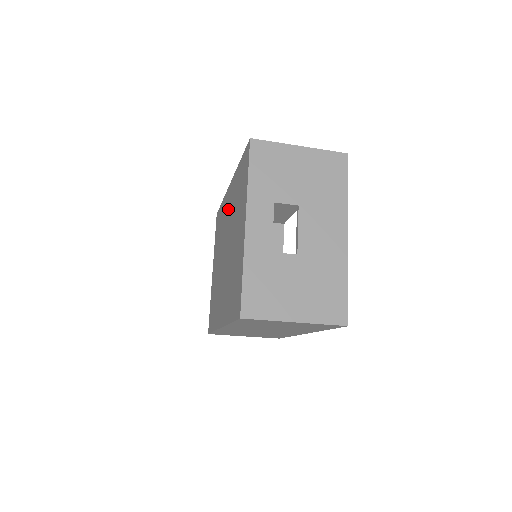
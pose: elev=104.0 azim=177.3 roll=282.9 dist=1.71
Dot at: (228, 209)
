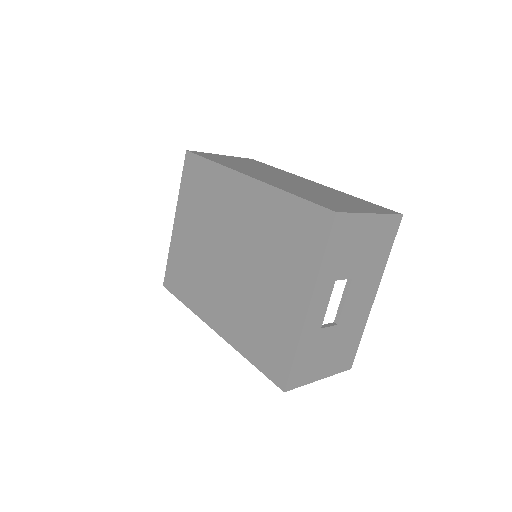
Dot at: (241, 208)
